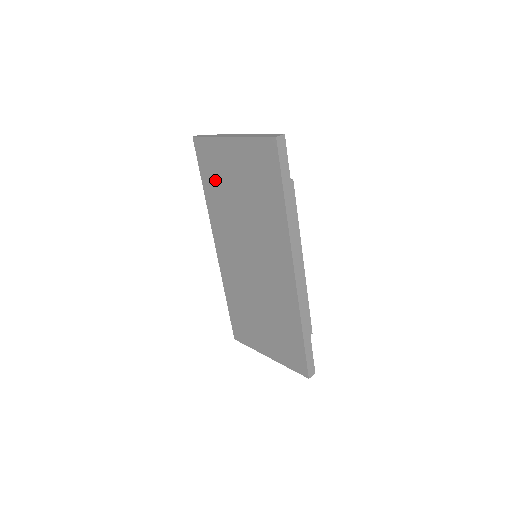
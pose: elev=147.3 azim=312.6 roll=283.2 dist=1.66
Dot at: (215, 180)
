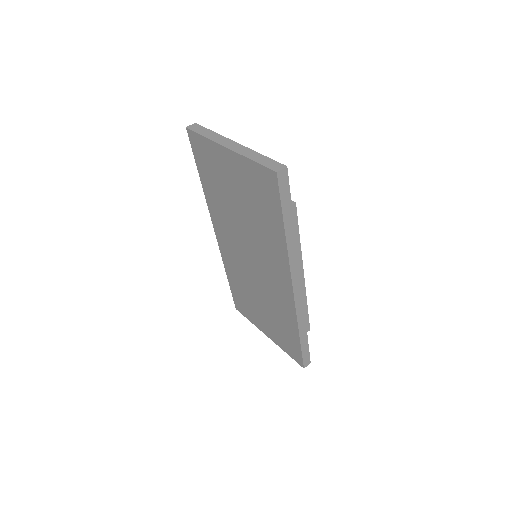
Dot at: (212, 178)
